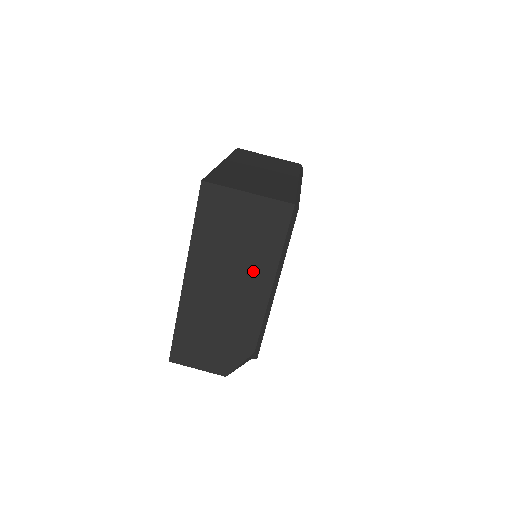
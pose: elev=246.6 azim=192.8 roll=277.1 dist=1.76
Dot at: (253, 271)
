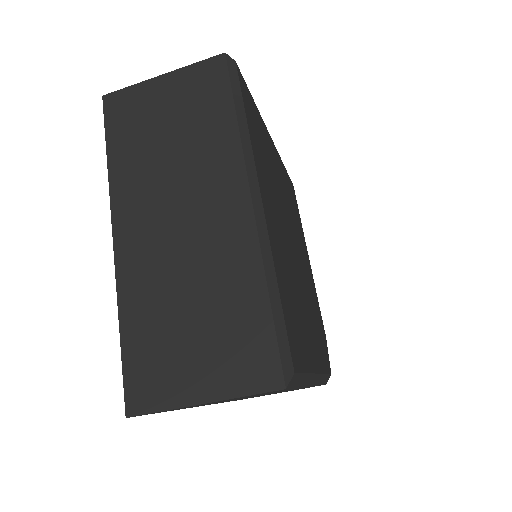
Dot at: occluded
